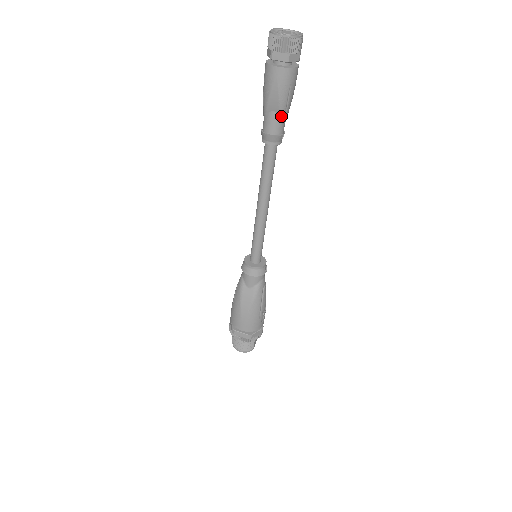
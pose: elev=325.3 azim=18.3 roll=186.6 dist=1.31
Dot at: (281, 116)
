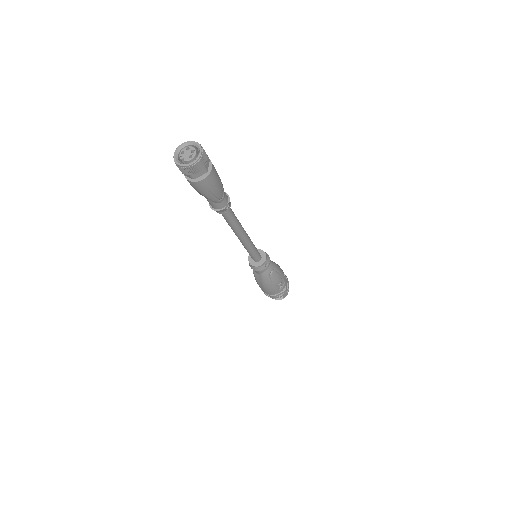
Dot at: (214, 201)
